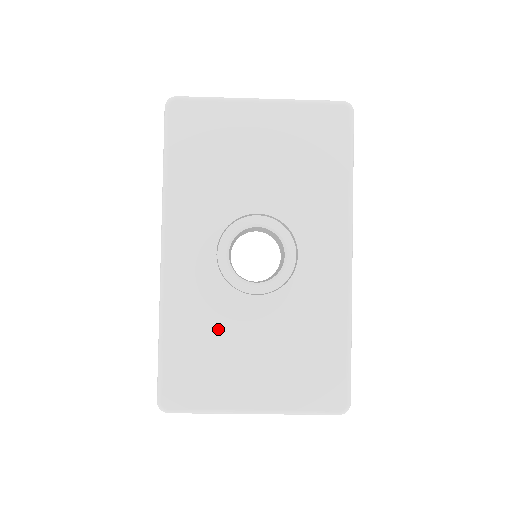
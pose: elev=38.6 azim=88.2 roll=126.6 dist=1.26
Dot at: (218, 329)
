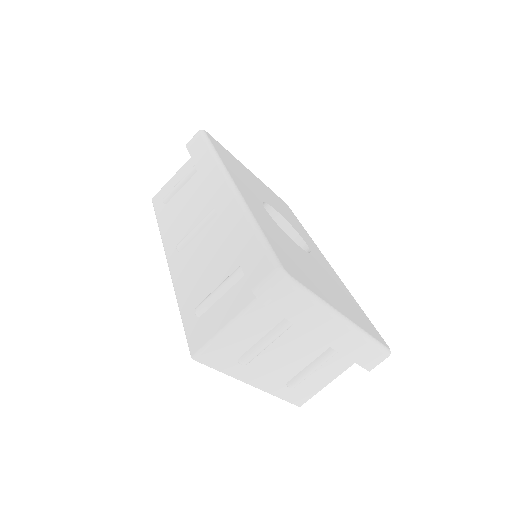
Dot at: (291, 248)
